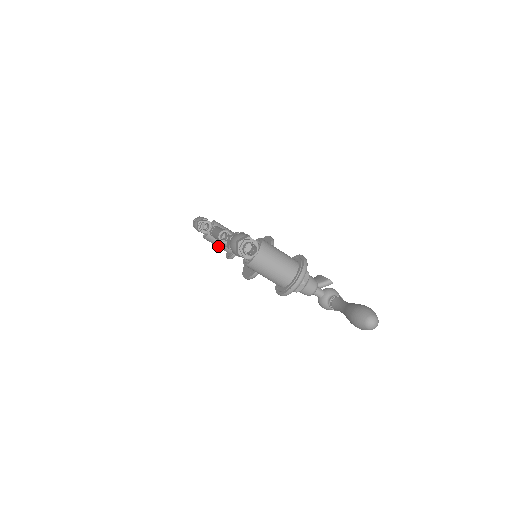
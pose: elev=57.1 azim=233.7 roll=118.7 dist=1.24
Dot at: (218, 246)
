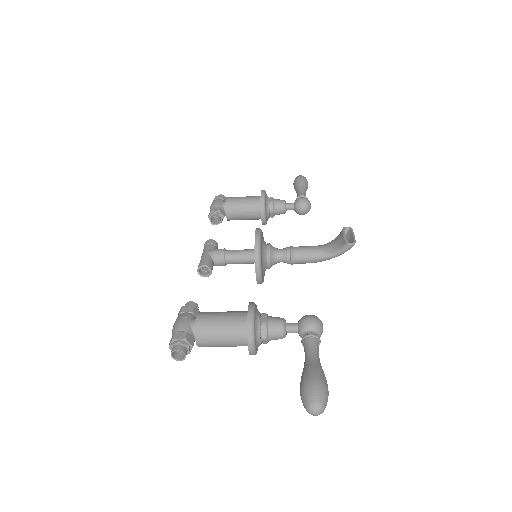
Dot at: occluded
